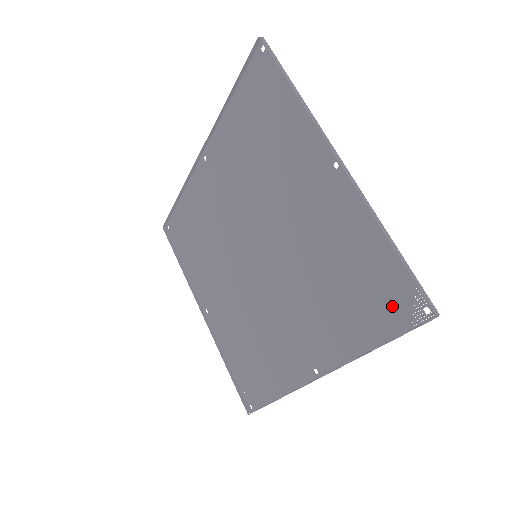
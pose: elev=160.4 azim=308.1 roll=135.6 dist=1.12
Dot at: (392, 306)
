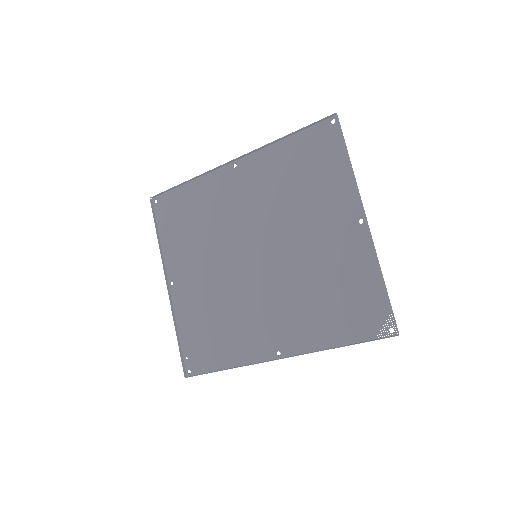
Dot at: (367, 322)
